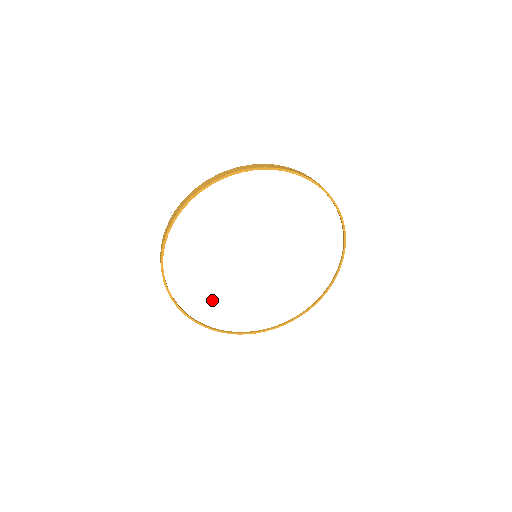
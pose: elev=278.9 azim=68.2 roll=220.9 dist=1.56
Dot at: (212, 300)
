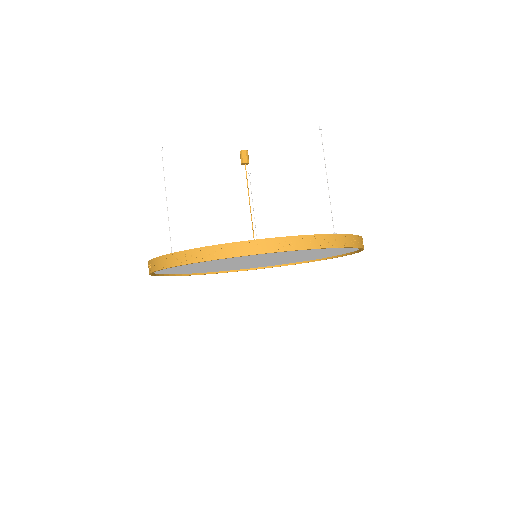
Dot at: (196, 270)
